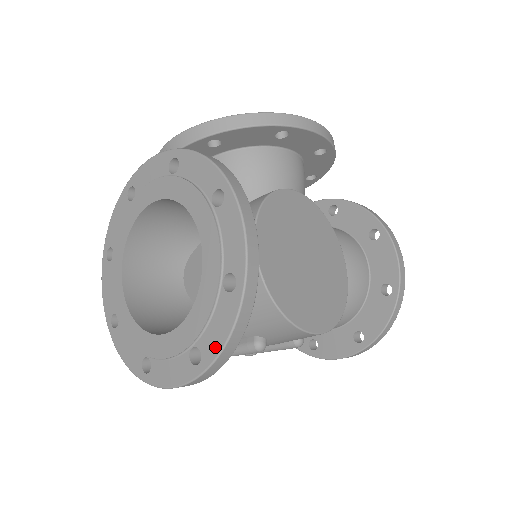
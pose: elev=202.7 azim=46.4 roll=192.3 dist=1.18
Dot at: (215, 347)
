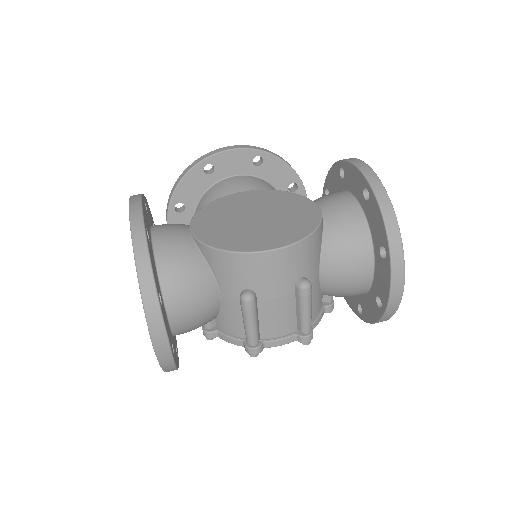
Dot at: (138, 280)
